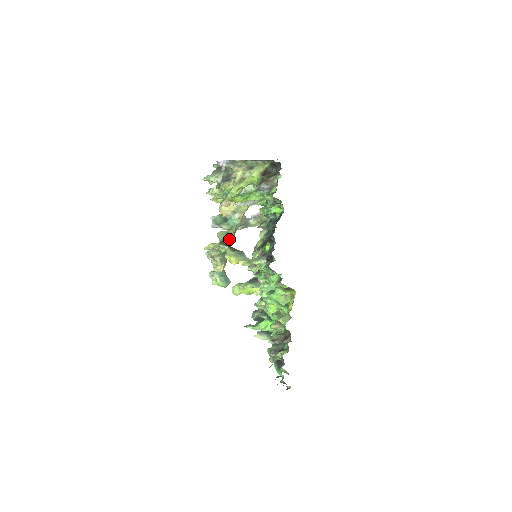
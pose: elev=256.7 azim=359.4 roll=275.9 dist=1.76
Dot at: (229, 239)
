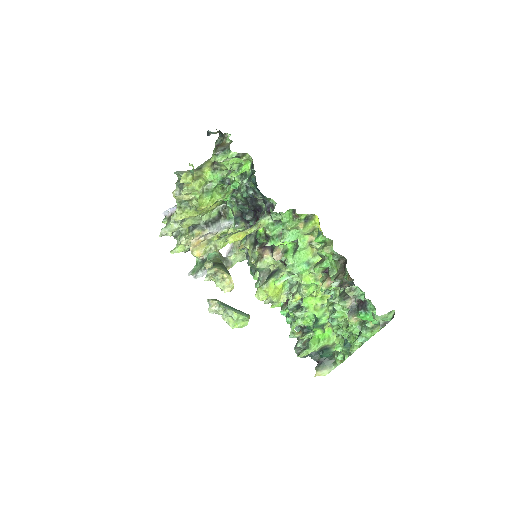
Dot at: (219, 261)
